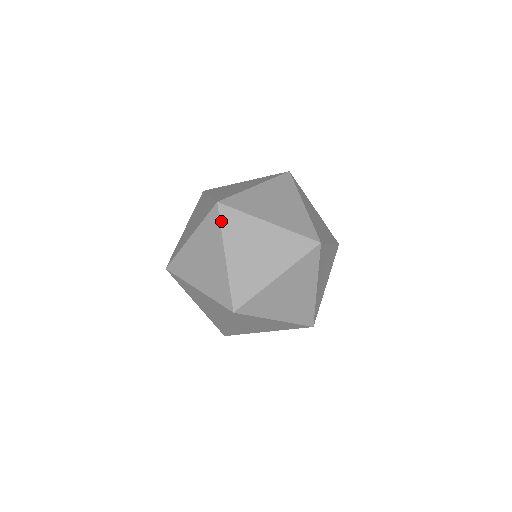
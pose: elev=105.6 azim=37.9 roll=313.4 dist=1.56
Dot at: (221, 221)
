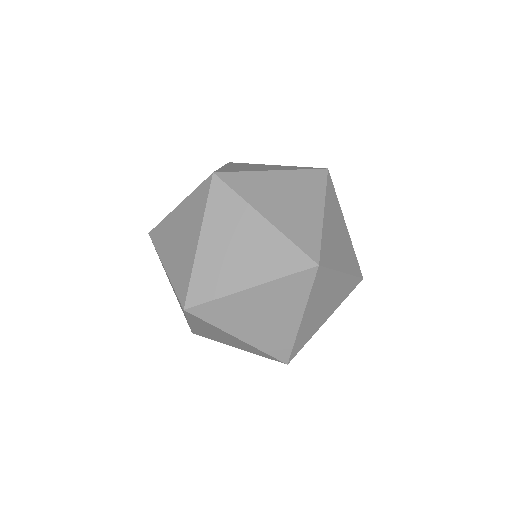
Dot at: (232, 187)
